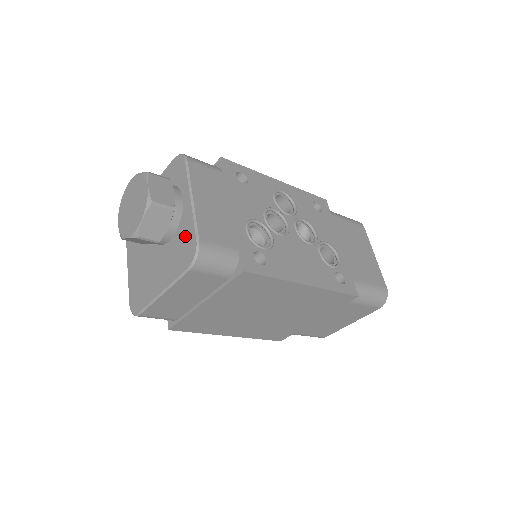
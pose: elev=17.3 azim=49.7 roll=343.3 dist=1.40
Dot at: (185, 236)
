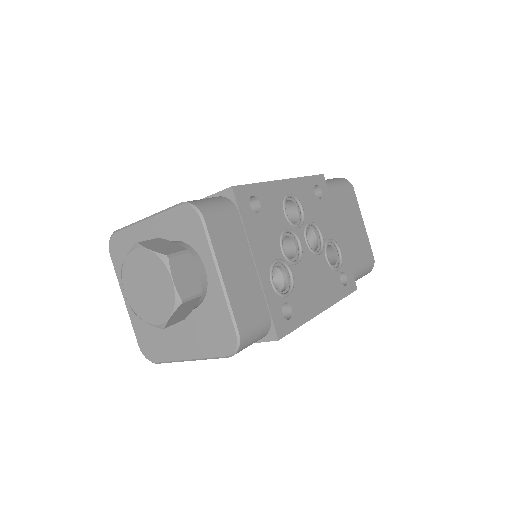
Dot at: (217, 319)
